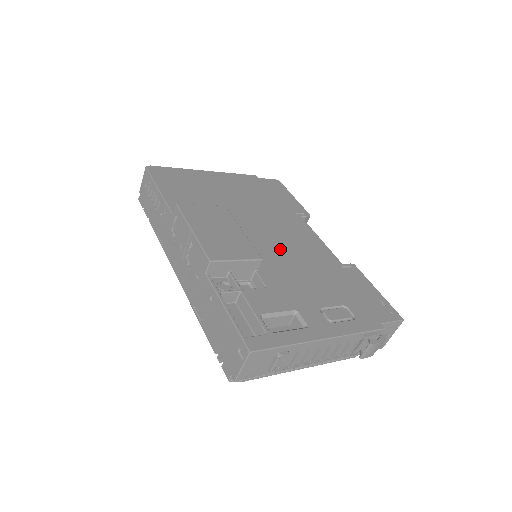
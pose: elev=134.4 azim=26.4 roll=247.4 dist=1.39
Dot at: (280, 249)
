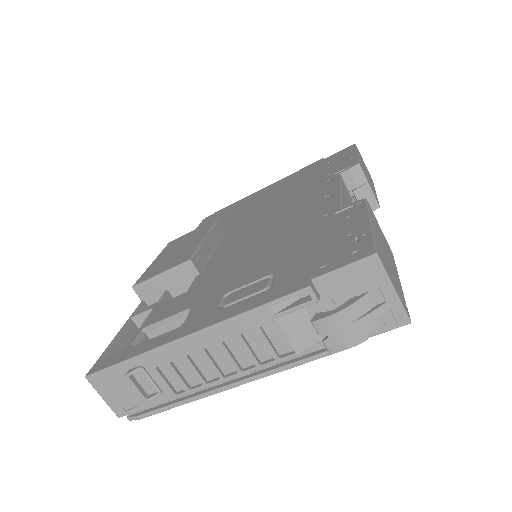
Dot at: (257, 235)
